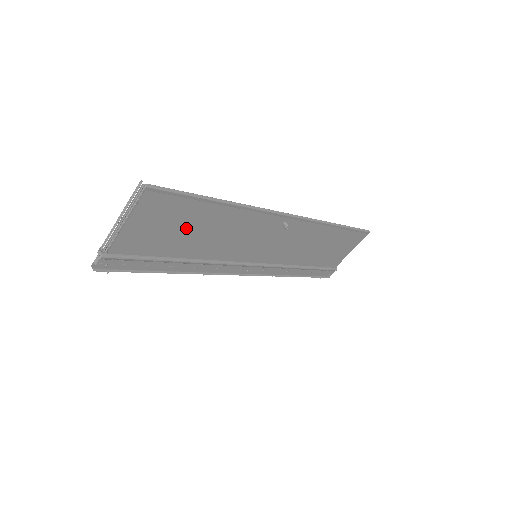
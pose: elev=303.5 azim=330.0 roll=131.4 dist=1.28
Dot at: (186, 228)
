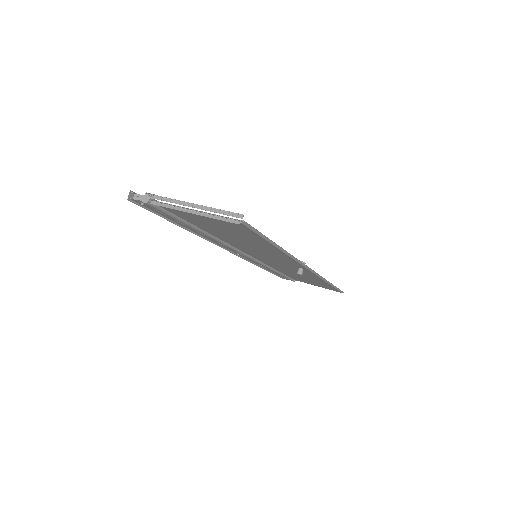
Dot at: (233, 234)
